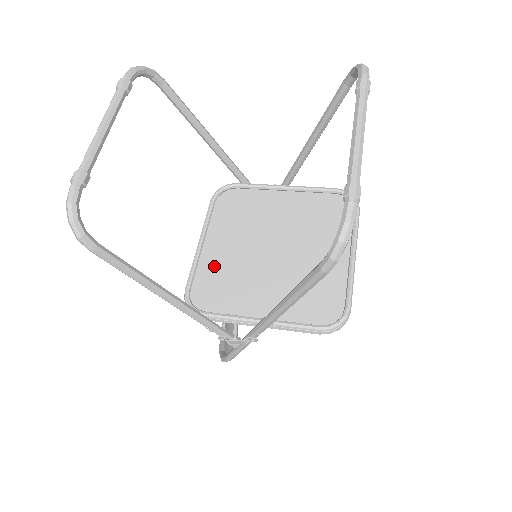
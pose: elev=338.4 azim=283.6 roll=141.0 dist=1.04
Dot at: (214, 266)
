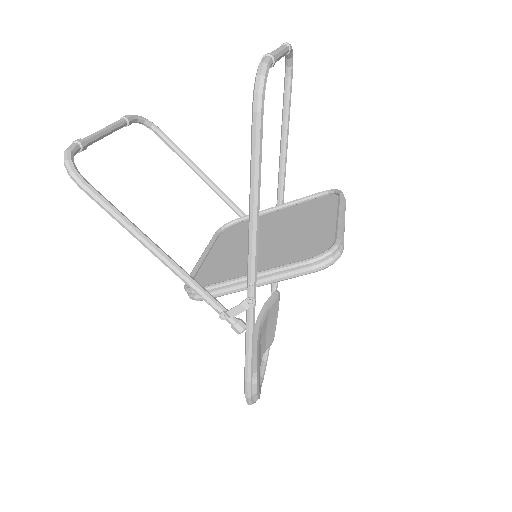
Dot at: (214, 264)
